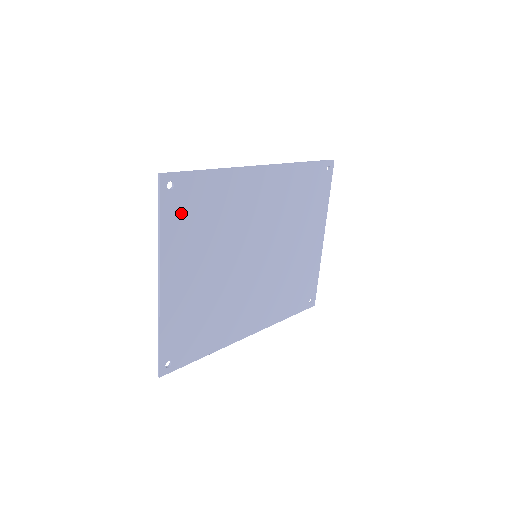
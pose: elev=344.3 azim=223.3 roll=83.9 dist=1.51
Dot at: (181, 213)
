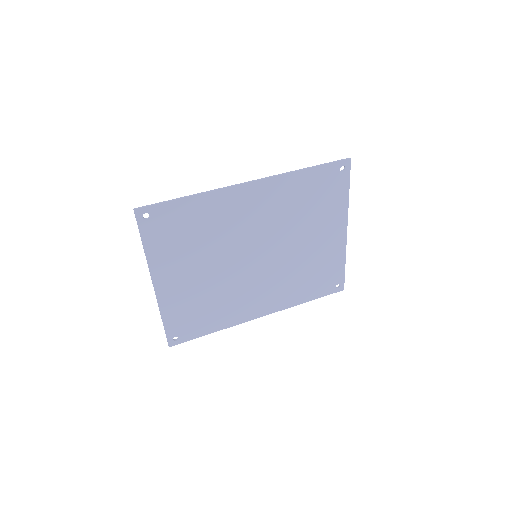
Dot at: (162, 234)
